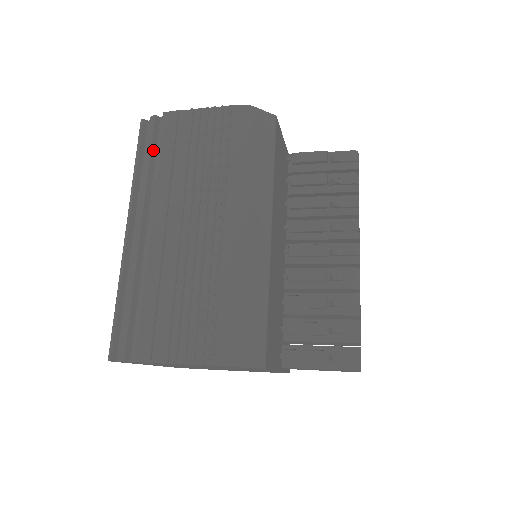
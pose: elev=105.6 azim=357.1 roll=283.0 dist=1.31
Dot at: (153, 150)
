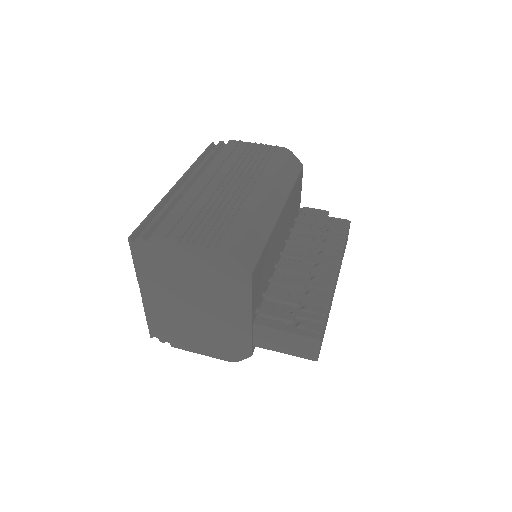
Dot at: (215, 154)
